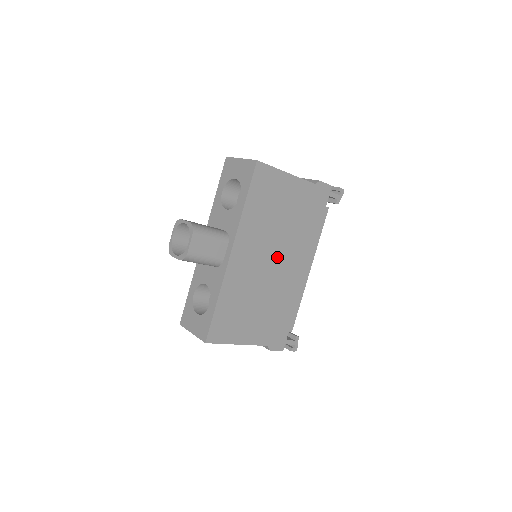
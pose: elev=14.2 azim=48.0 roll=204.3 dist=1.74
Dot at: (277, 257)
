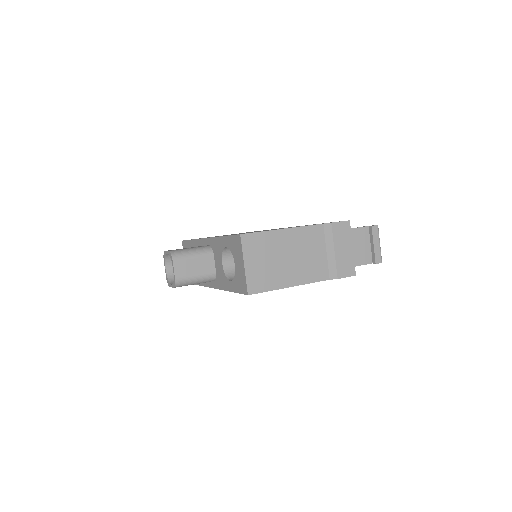
Dot at: occluded
